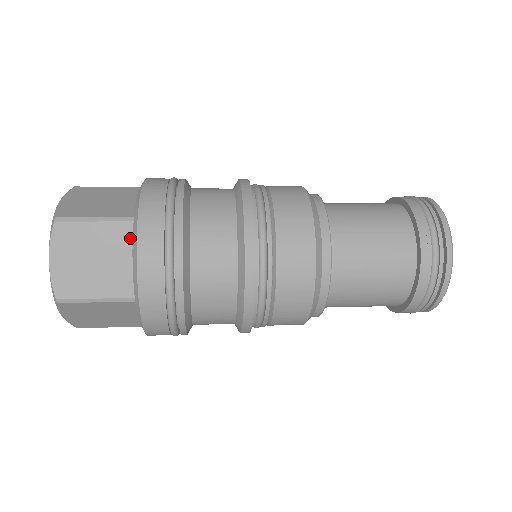
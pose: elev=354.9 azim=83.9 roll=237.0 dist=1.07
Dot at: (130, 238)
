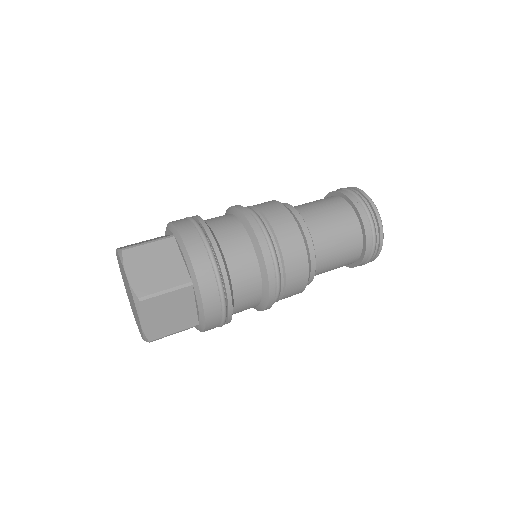
Dot at: (192, 295)
